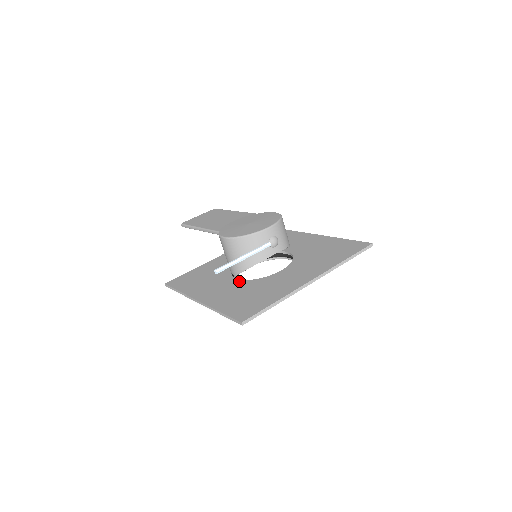
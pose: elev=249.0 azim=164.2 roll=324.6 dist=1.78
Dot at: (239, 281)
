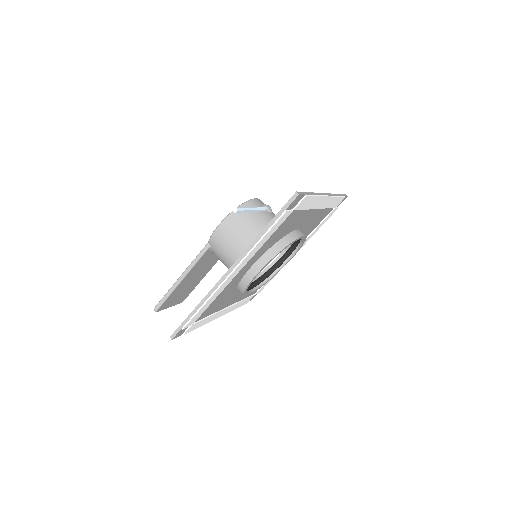
Dot at: occluded
